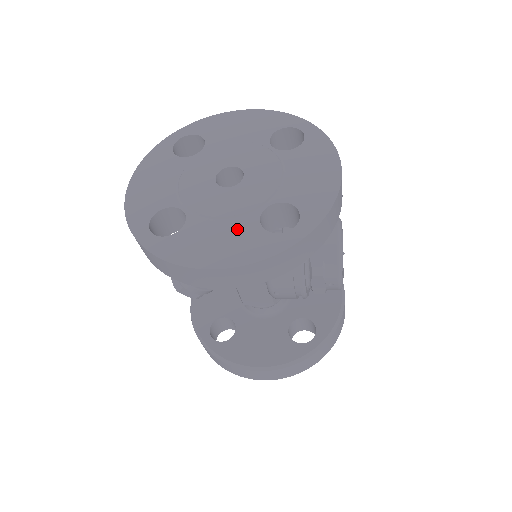
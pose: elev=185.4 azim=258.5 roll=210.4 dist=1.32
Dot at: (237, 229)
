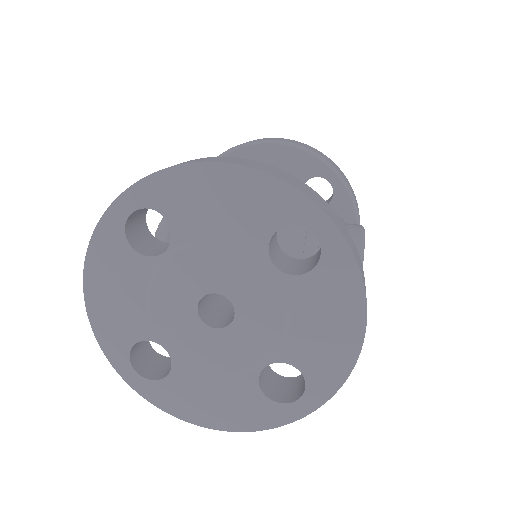
Dot at: (233, 389)
